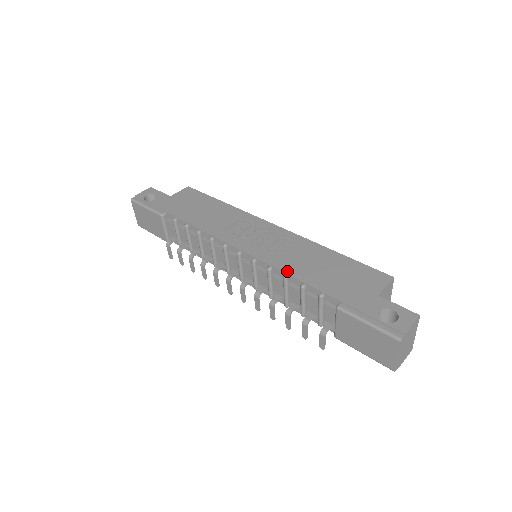
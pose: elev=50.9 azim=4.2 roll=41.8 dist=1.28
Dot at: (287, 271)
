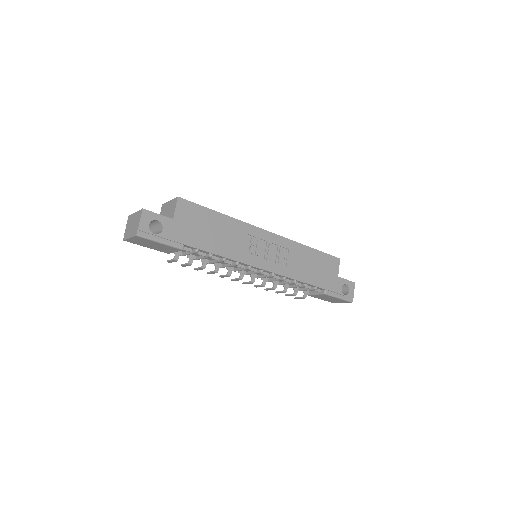
Dot at: (297, 278)
